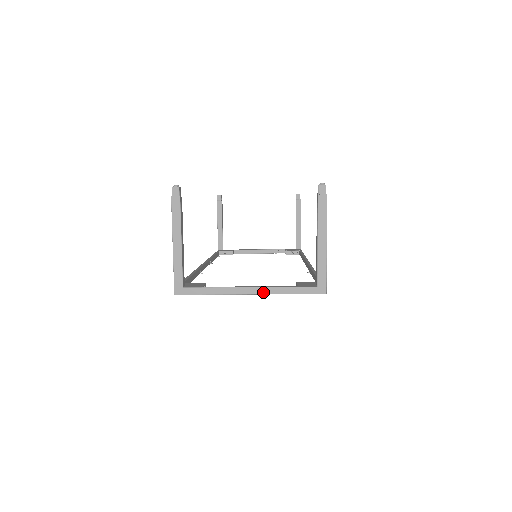
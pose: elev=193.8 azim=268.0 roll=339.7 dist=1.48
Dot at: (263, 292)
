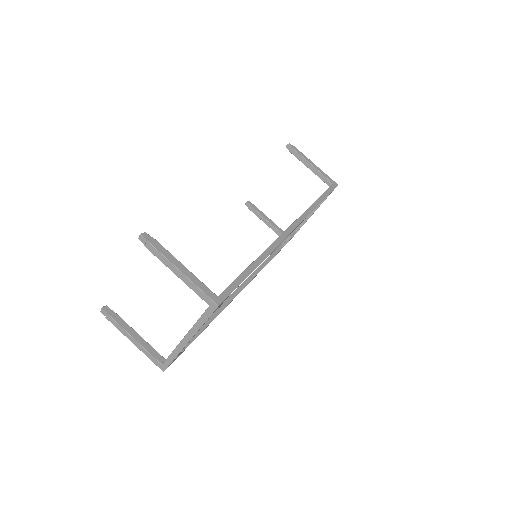
Dot at: (192, 335)
